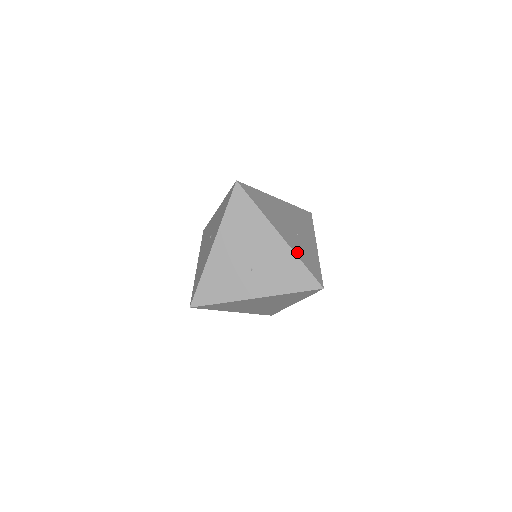
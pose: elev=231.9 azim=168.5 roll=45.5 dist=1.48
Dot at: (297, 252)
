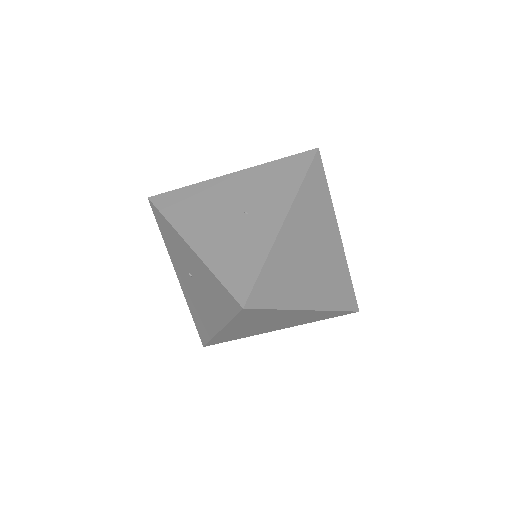
Dot at: occluded
